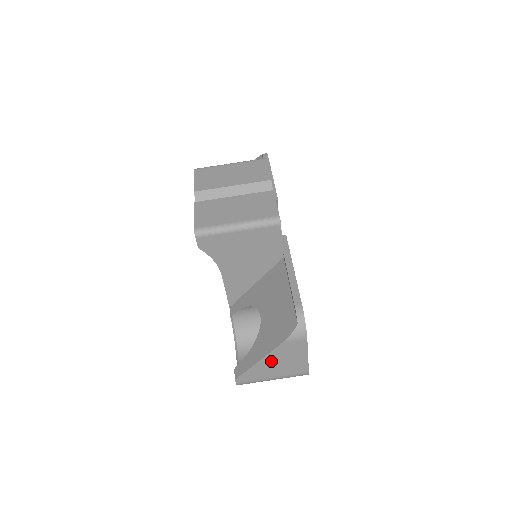
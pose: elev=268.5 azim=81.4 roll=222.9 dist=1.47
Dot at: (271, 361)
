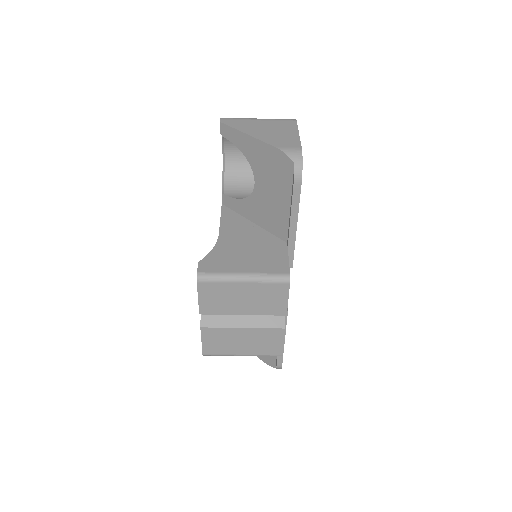
Dot at: occluded
